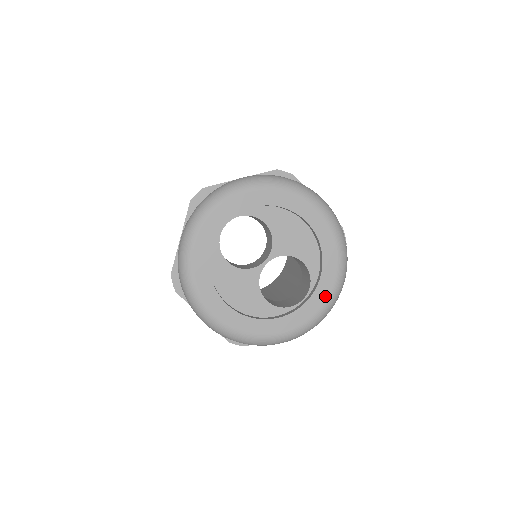
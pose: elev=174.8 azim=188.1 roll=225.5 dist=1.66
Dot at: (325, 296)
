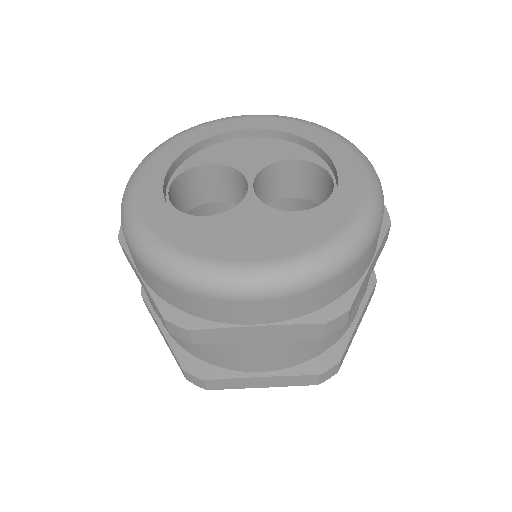
Dot at: (348, 155)
